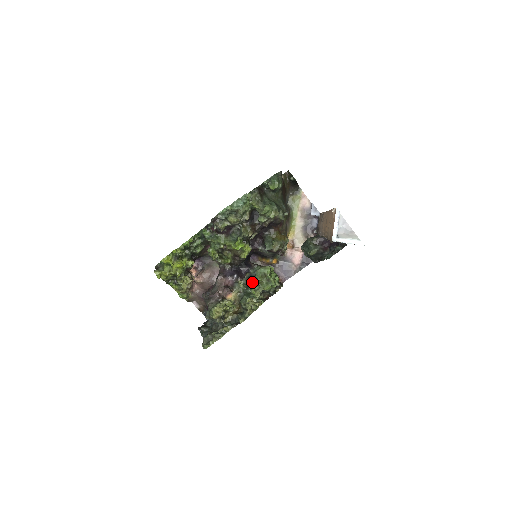
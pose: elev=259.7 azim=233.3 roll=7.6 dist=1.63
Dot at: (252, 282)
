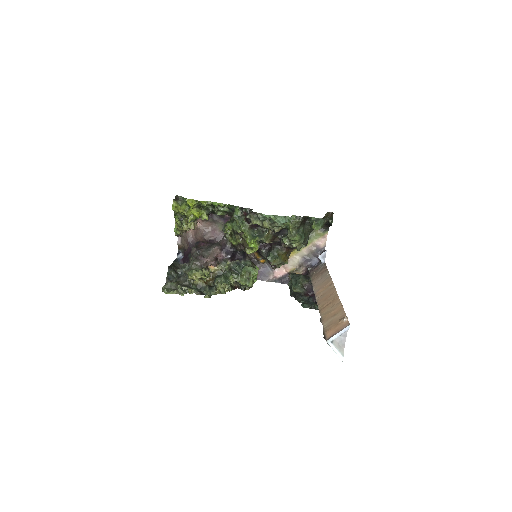
Dot at: (236, 269)
